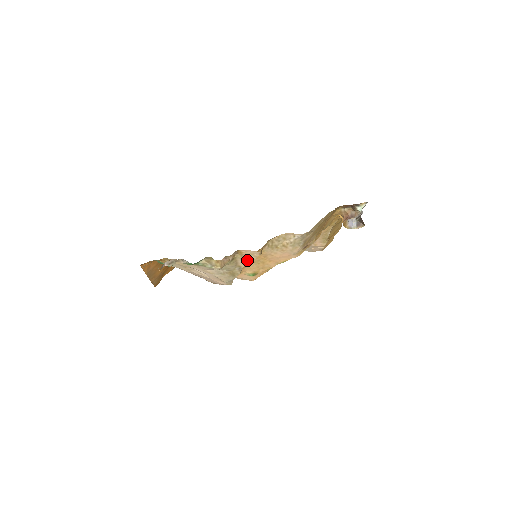
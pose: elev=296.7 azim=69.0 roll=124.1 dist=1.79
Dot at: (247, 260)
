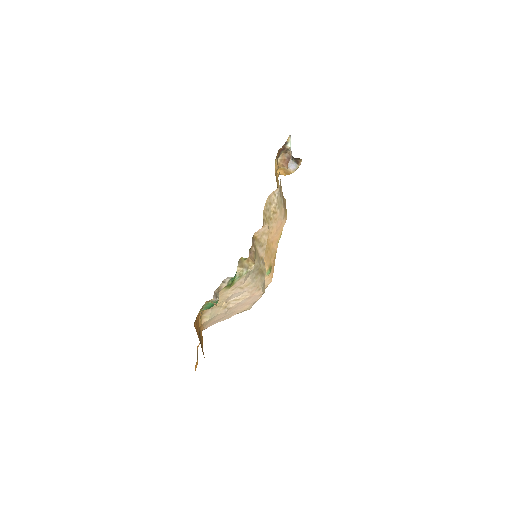
Dot at: (263, 245)
